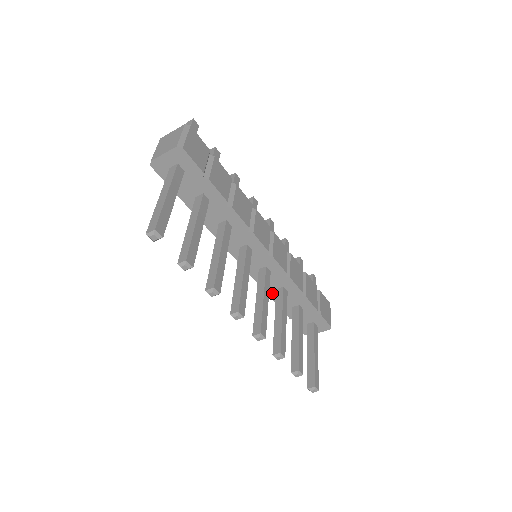
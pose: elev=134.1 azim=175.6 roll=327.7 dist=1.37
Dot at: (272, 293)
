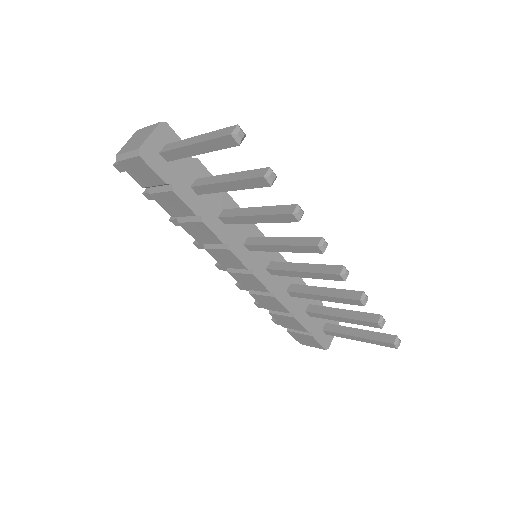
Dot at: (285, 301)
